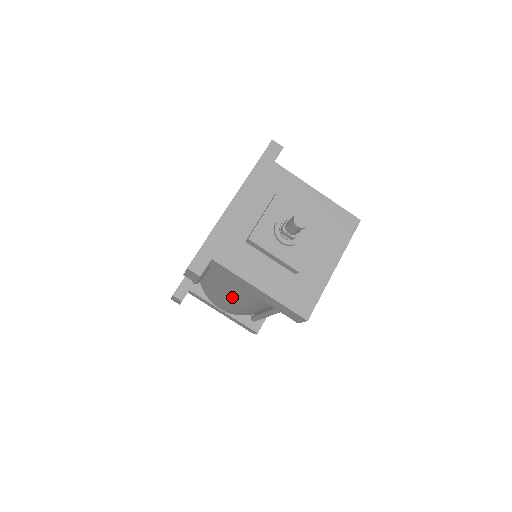
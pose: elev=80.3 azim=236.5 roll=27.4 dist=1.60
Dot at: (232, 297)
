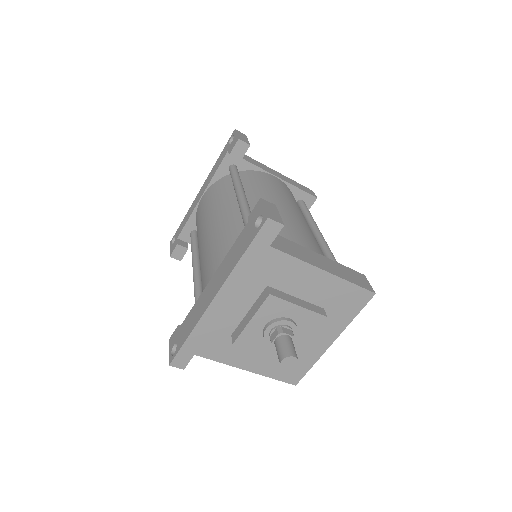
Dot at: occluded
